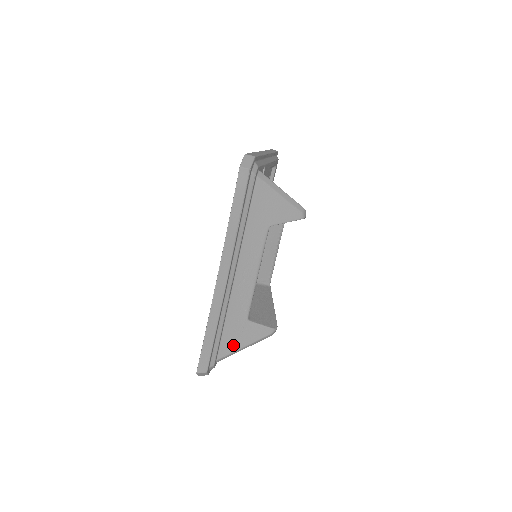
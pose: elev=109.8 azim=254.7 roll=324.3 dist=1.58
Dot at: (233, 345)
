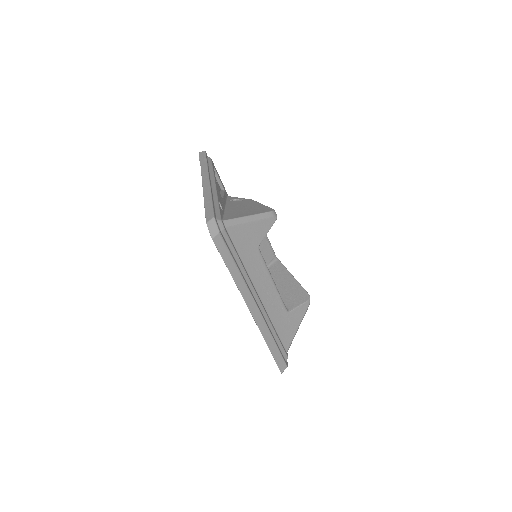
Dot at: (290, 334)
